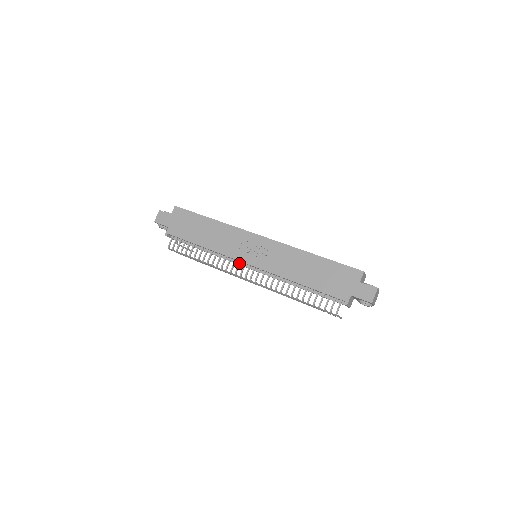
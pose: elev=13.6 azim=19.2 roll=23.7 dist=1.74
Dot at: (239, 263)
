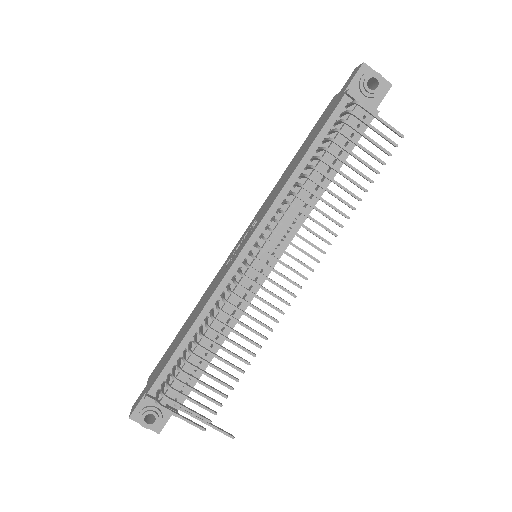
Dot at: (237, 270)
